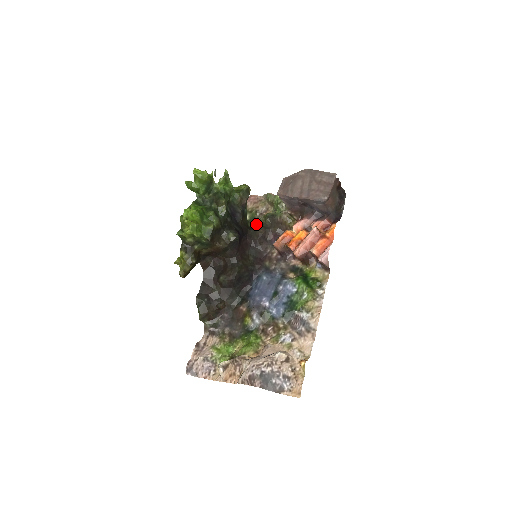
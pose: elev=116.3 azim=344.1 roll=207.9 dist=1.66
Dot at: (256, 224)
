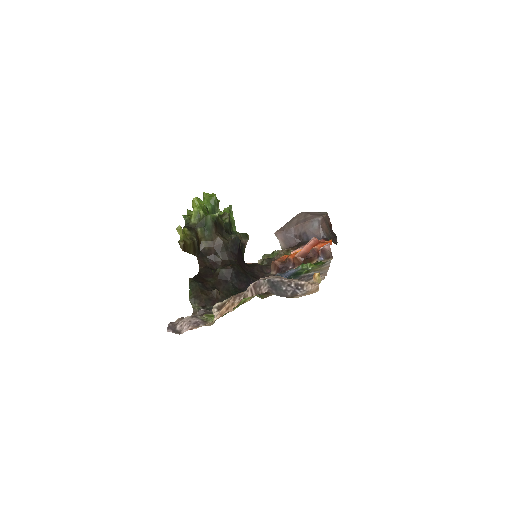
Dot at: occluded
